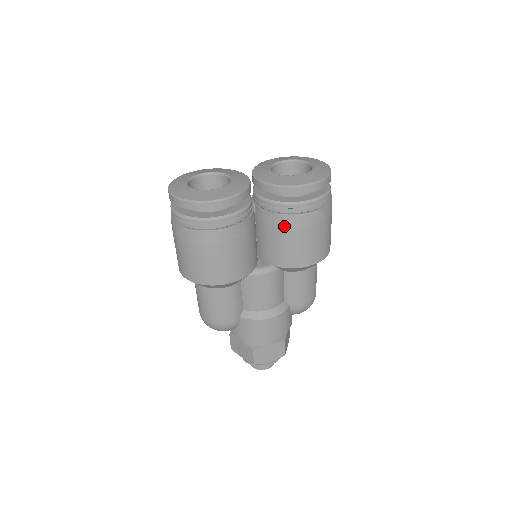
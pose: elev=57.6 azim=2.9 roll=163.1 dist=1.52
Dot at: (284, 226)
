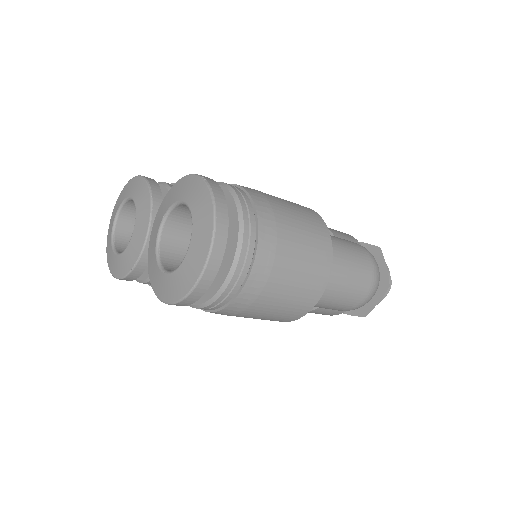
Dot at: occluded
